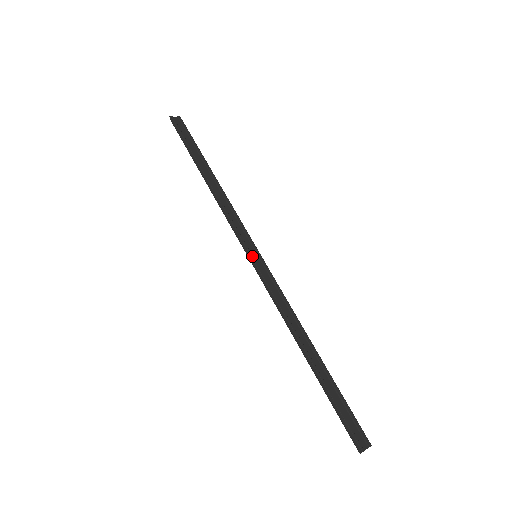
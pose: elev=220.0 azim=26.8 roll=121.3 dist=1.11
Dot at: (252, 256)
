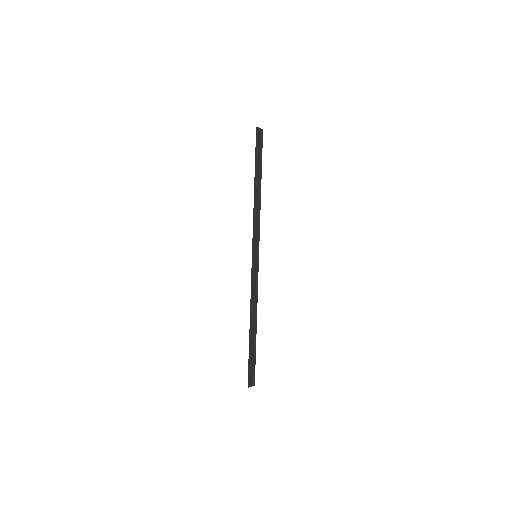
Dot at: (255, 256)
